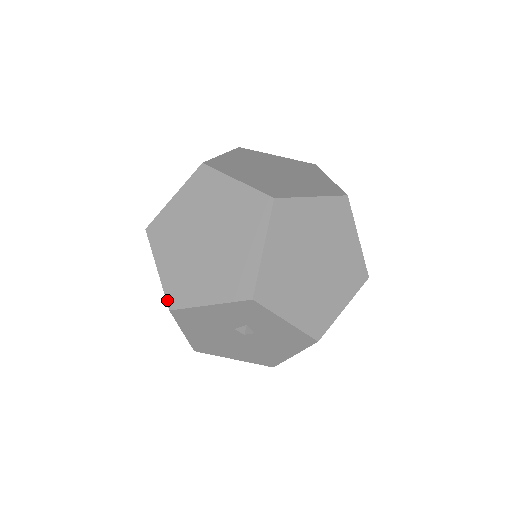
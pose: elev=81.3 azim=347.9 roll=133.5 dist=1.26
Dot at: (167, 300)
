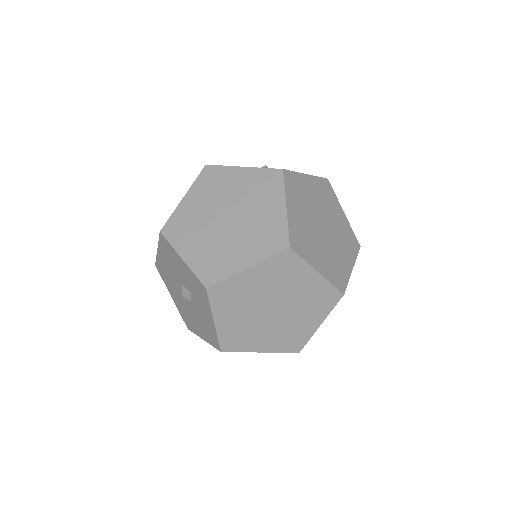
Dot at: (291, 352)
